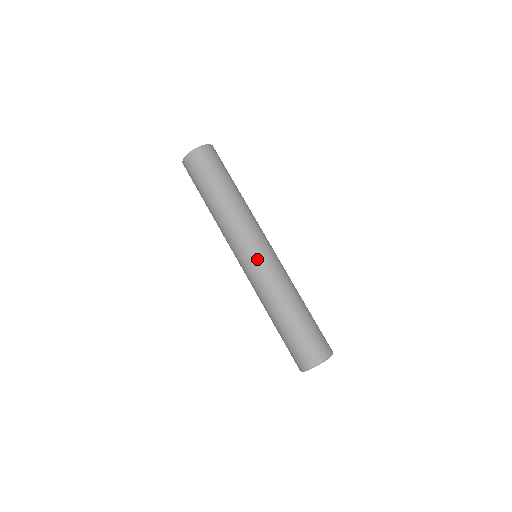
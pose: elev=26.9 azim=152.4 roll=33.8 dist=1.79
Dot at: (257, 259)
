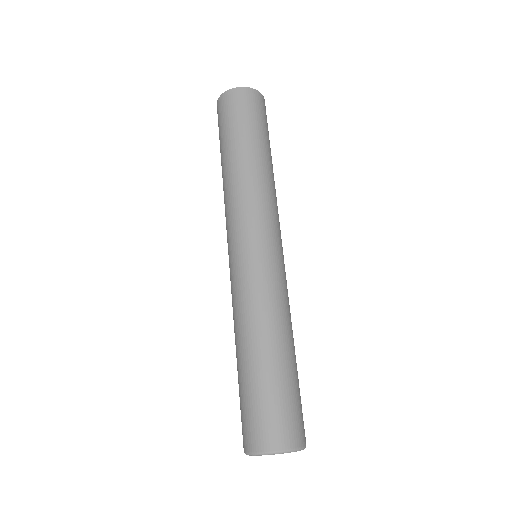
Dot at: (266, 255)
